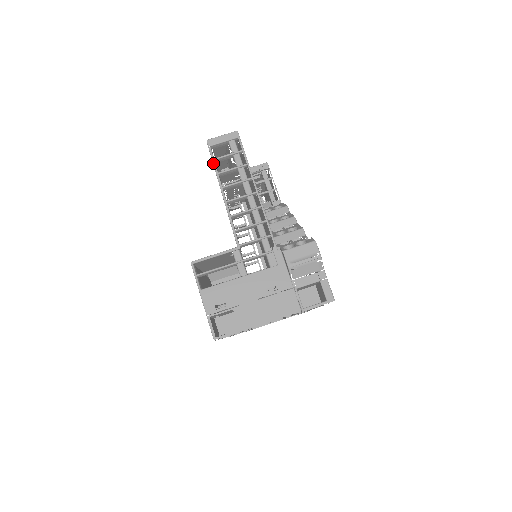
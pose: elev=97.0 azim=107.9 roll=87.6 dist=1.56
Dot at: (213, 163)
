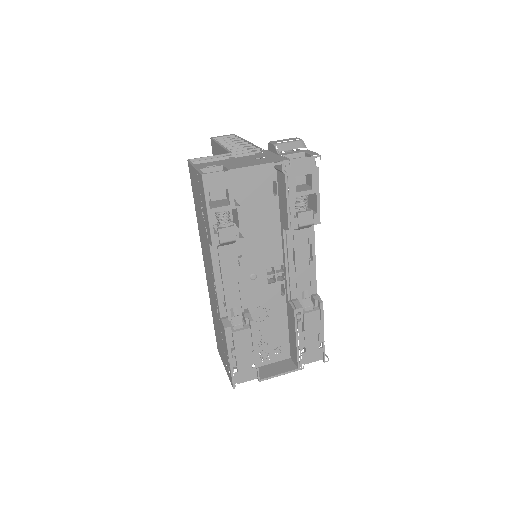
Dot at: (214, 140)
